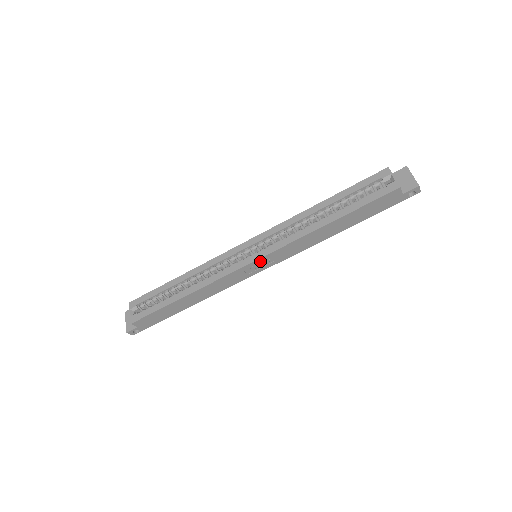
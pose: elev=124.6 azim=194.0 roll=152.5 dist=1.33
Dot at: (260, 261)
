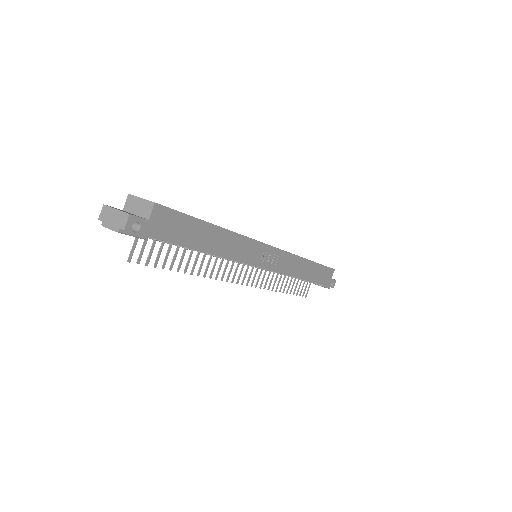
Dot at: (274, 252)
